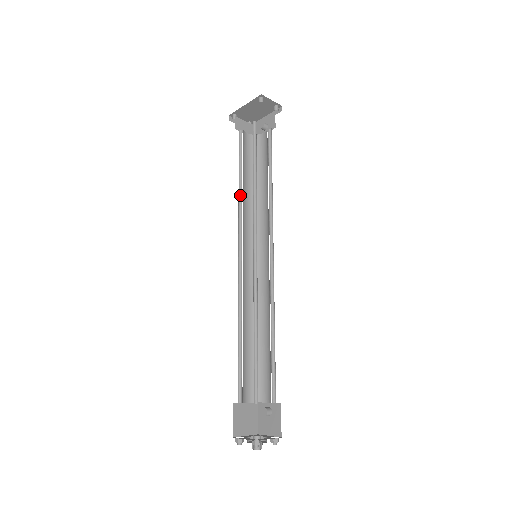
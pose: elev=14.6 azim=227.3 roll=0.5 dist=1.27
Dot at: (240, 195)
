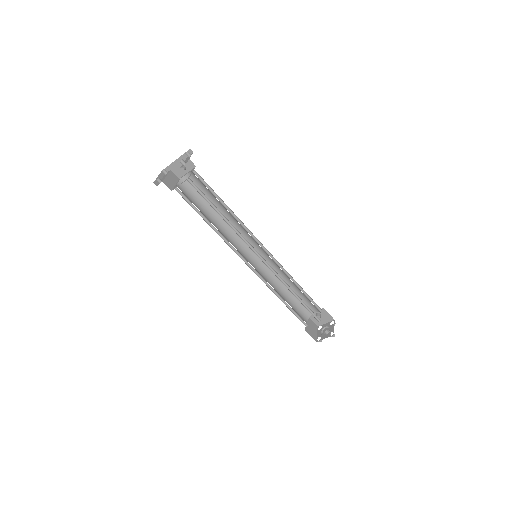
Dot at: (215, 231)
